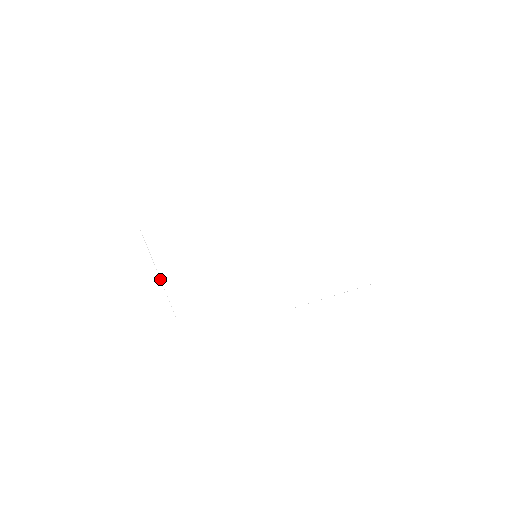
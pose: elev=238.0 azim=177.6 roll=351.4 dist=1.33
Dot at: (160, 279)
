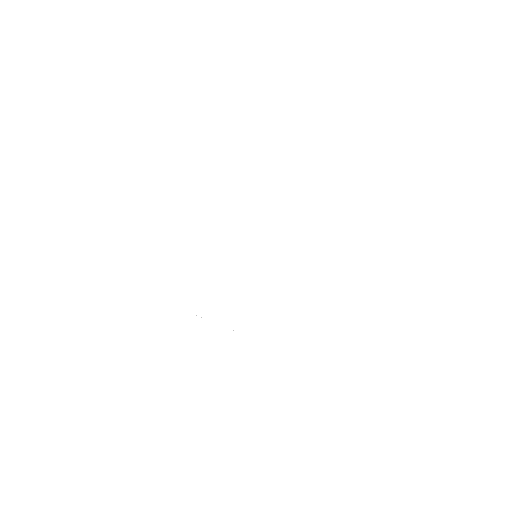
Dot at: occluded
